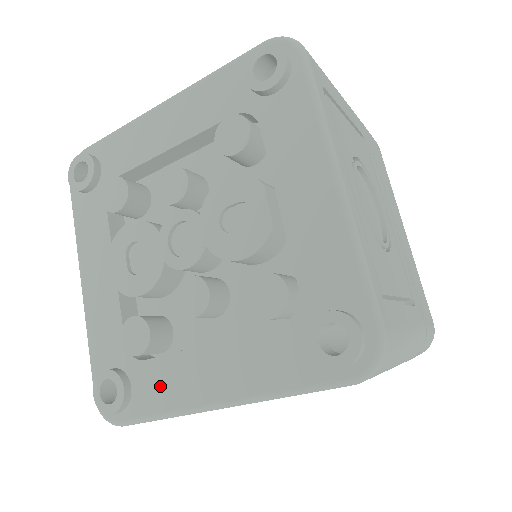
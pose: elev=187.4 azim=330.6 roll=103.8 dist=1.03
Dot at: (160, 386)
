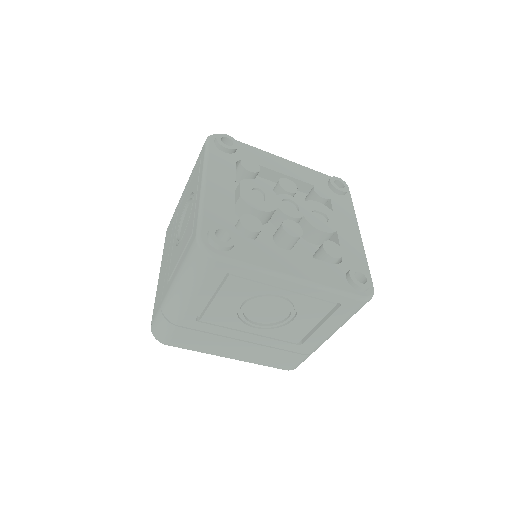
Dot at: (257, 253)
